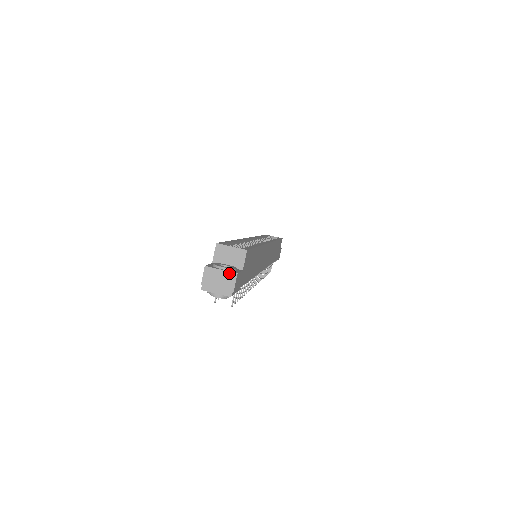
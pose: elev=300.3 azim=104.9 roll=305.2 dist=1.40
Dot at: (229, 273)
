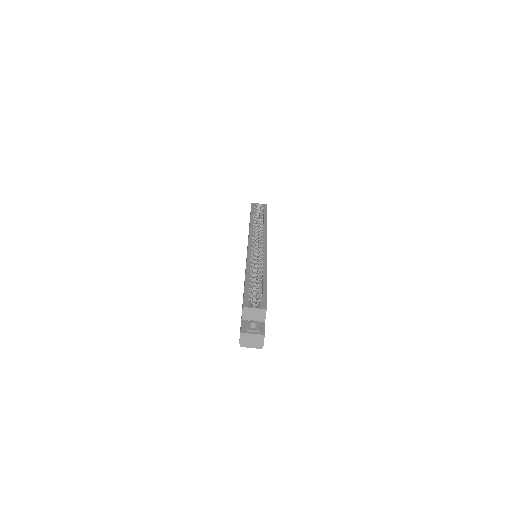
Dot at: (259, 335)
